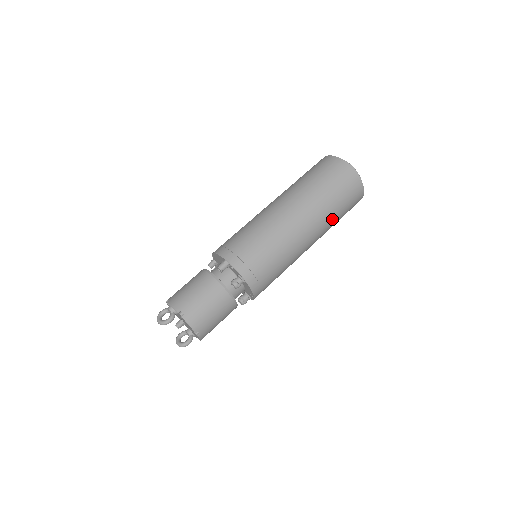
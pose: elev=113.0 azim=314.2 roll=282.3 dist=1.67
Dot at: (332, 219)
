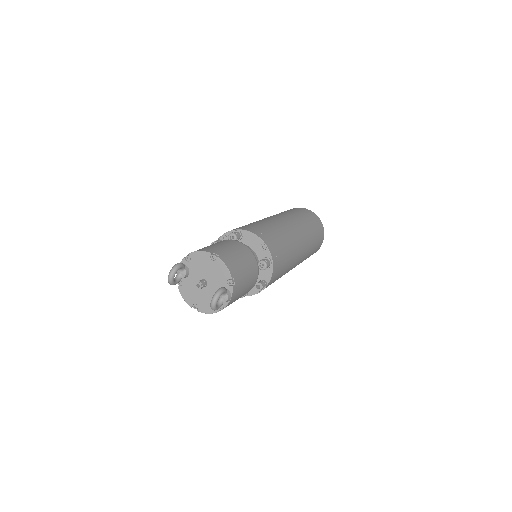
Dot at: (298, 218)
